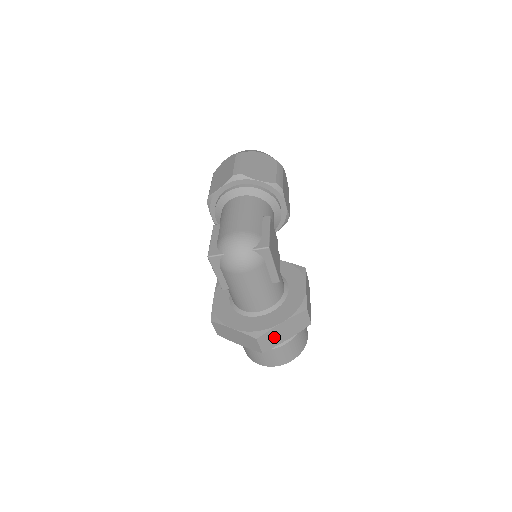
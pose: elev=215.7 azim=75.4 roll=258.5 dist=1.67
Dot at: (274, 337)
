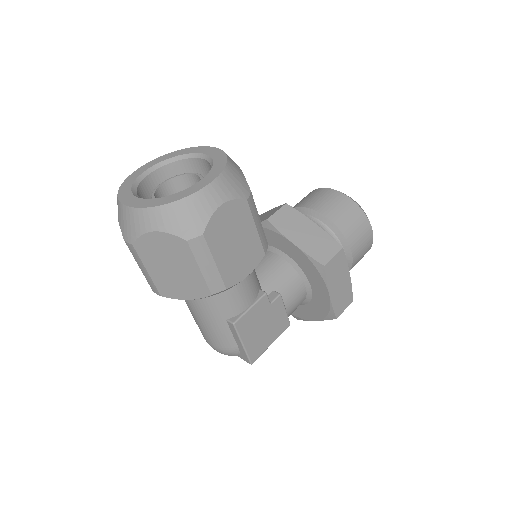
Dot at: occluded
